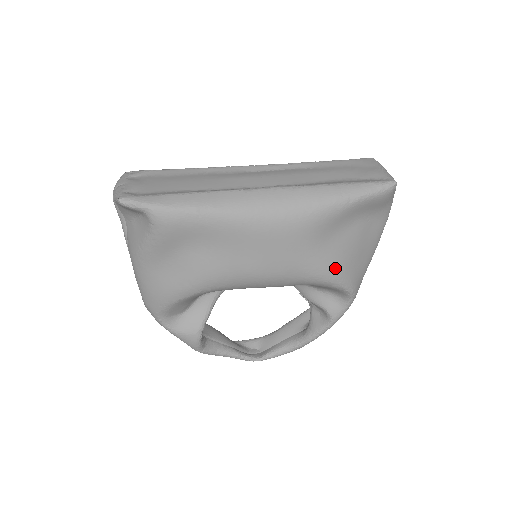
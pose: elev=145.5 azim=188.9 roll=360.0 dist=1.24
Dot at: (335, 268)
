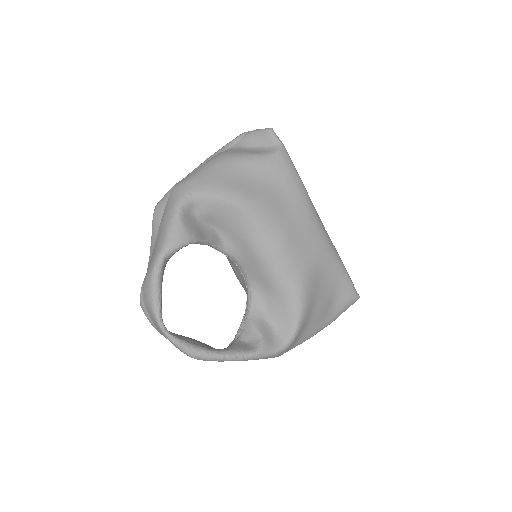
Dot at: (310, 301)
